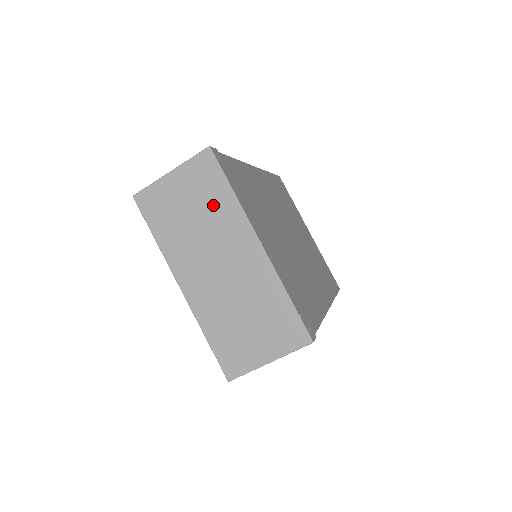
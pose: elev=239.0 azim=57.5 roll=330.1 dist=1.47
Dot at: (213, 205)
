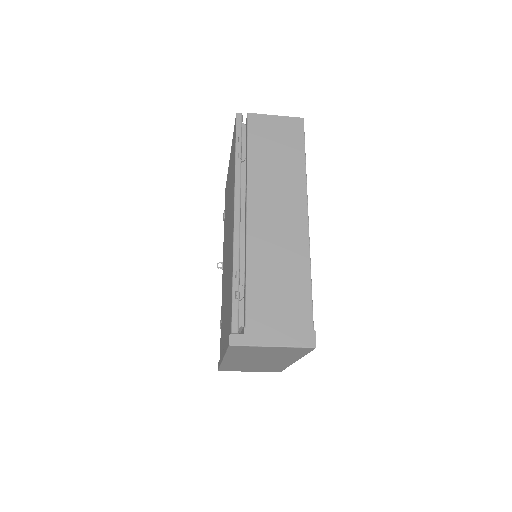
Dot at: (286, 355)
